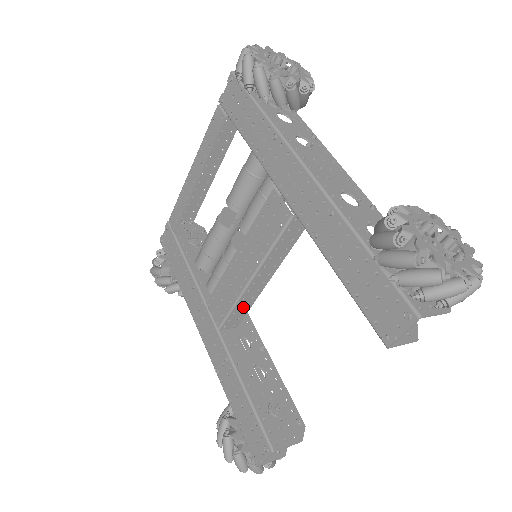
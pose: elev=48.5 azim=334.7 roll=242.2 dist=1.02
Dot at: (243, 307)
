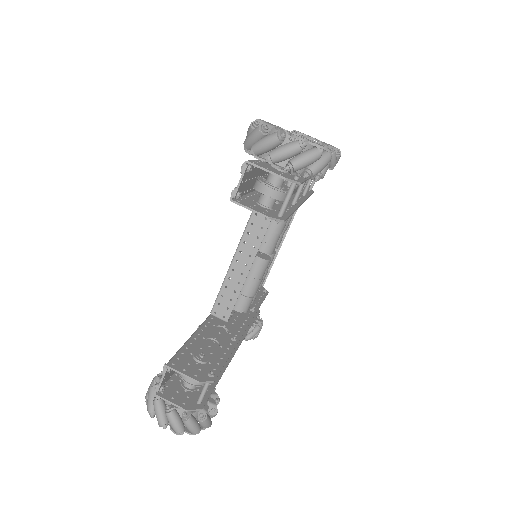
Dot at: (231, 292)
